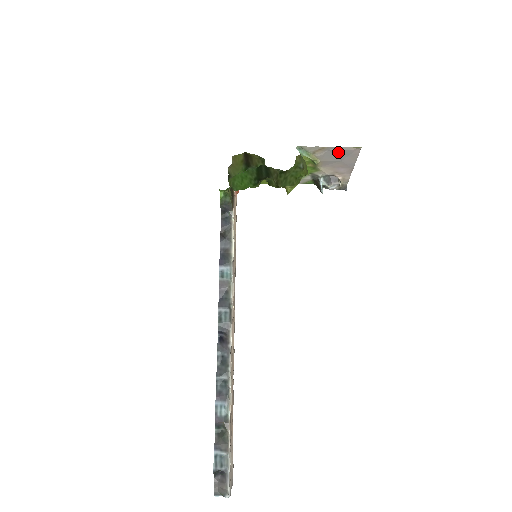
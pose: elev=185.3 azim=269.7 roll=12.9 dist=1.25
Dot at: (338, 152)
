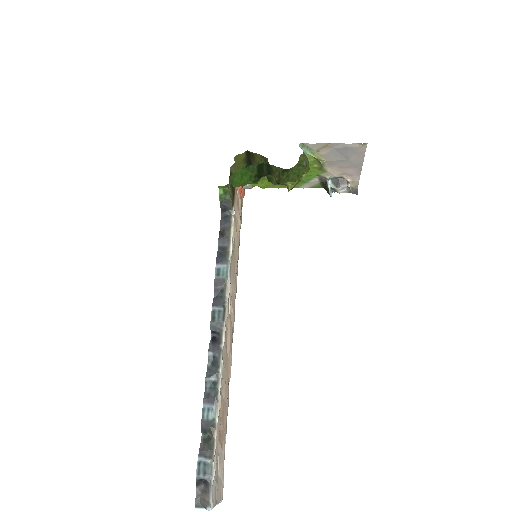
Dot at: (343, 150)
